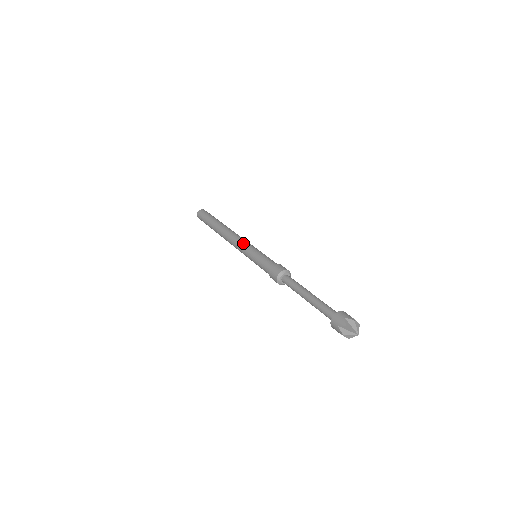
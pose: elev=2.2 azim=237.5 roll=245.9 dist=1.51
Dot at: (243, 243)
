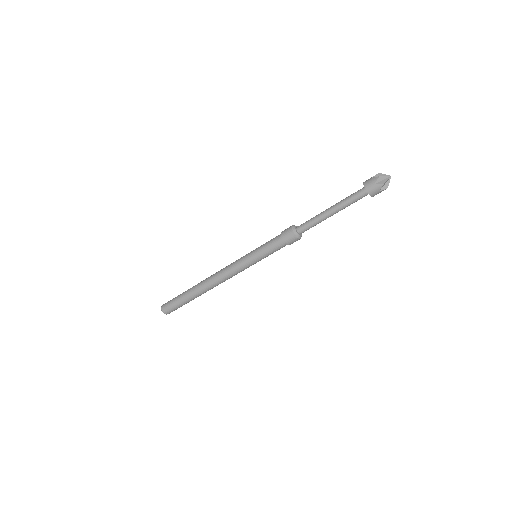
Dot at: (235, 261)
